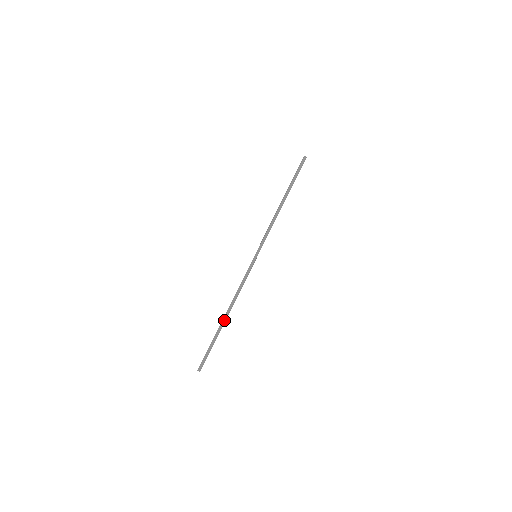
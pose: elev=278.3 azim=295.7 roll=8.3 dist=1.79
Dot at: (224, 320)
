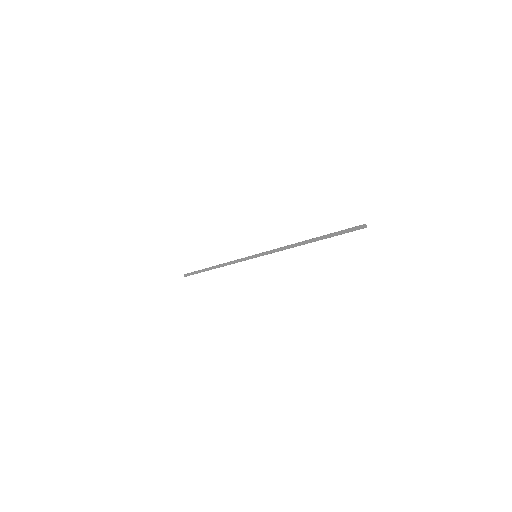
Dot at: (211, 268)
